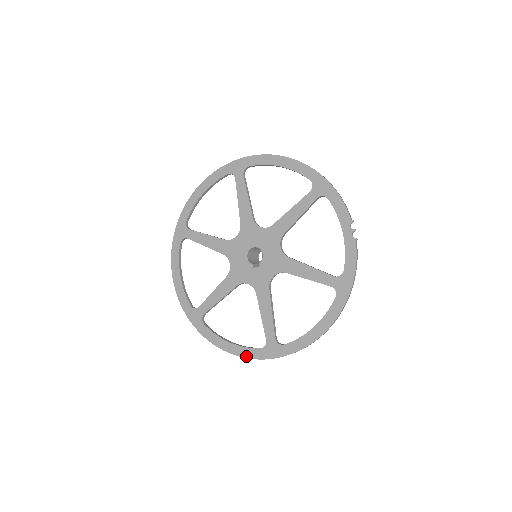
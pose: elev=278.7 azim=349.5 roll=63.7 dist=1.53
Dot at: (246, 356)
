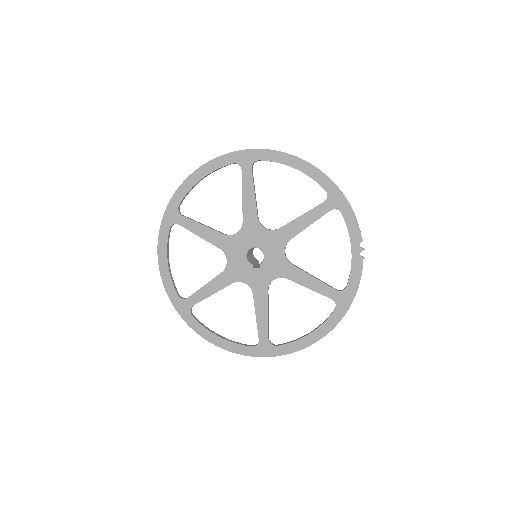
Dot at: (236, 352)
